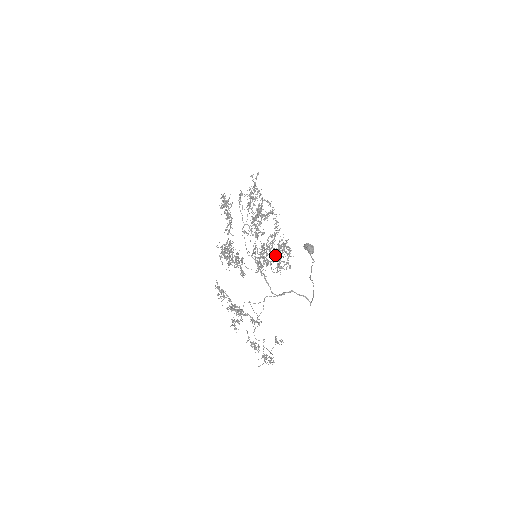
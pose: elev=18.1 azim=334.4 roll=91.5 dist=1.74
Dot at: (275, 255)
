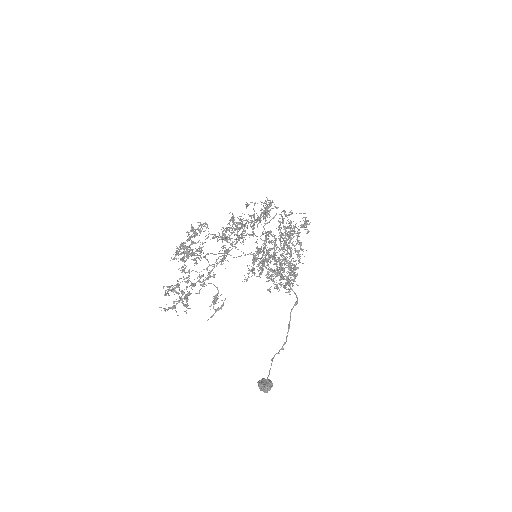
Dot at: (282, 263)
